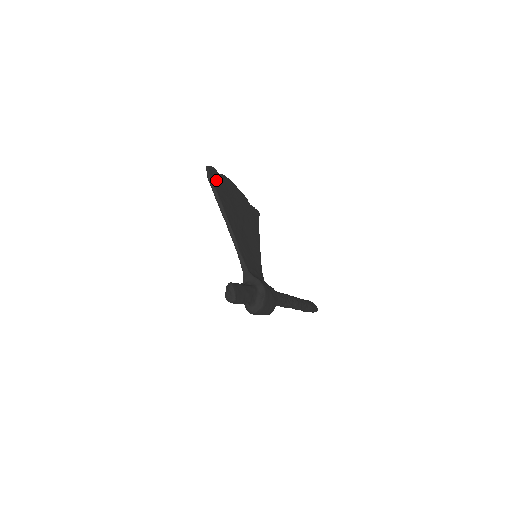
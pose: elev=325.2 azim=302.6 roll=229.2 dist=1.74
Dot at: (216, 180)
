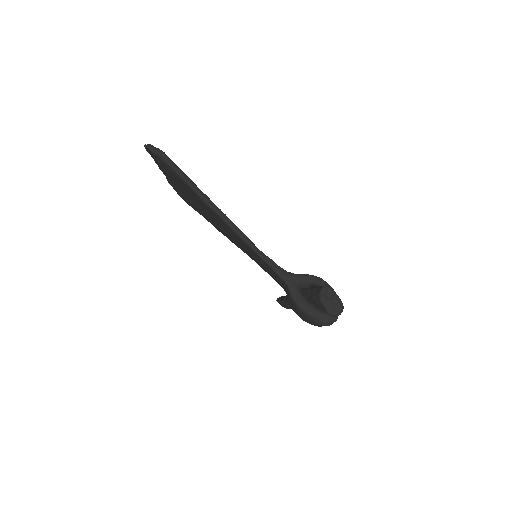
Dot at: occluded
